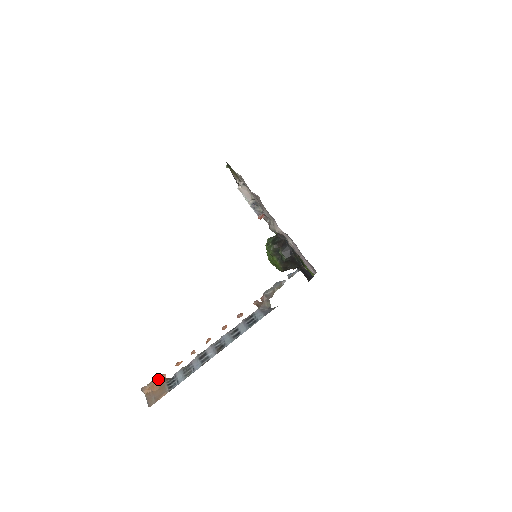
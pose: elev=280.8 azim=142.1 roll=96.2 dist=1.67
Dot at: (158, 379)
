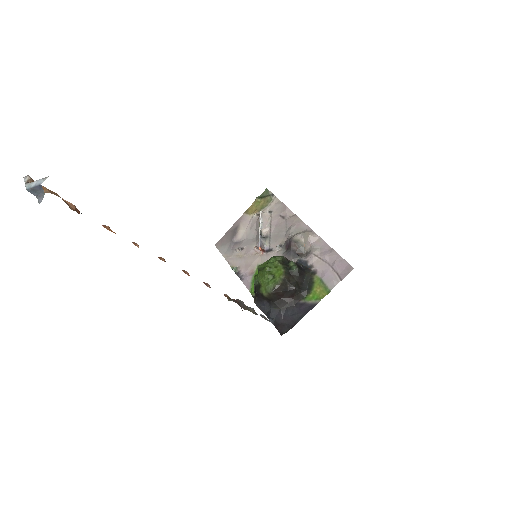
Dot at: (66, 201)
